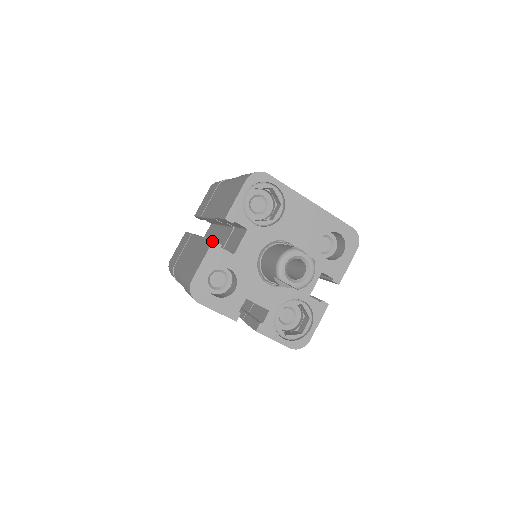
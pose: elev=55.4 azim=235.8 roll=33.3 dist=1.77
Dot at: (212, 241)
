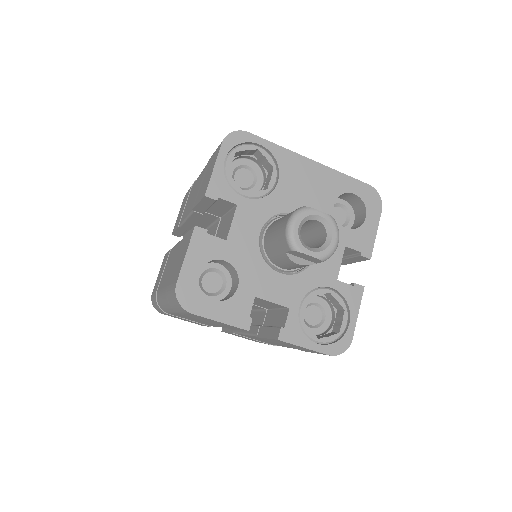
Dot at: (193, 227)
